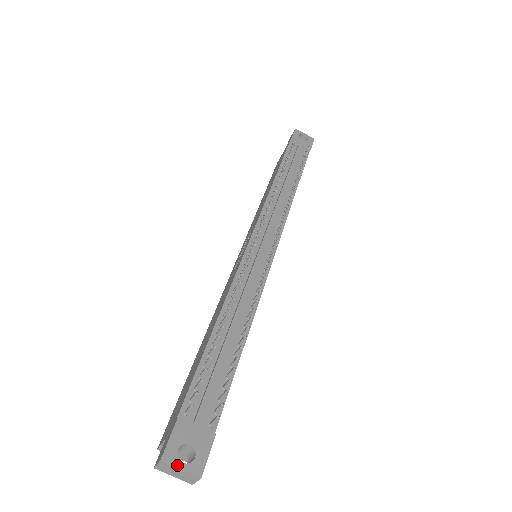
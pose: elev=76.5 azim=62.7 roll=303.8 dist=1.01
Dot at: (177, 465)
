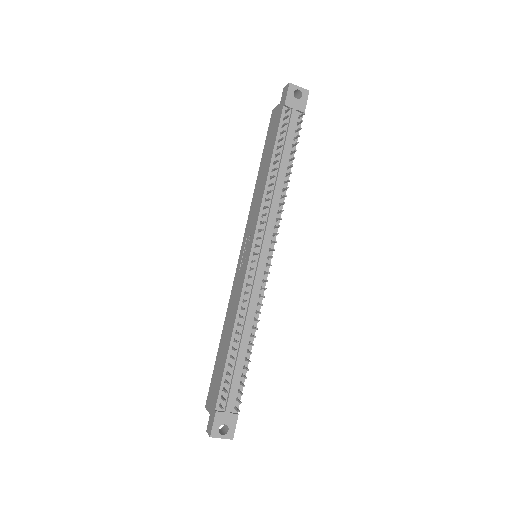
Dot at: (219, 437)
